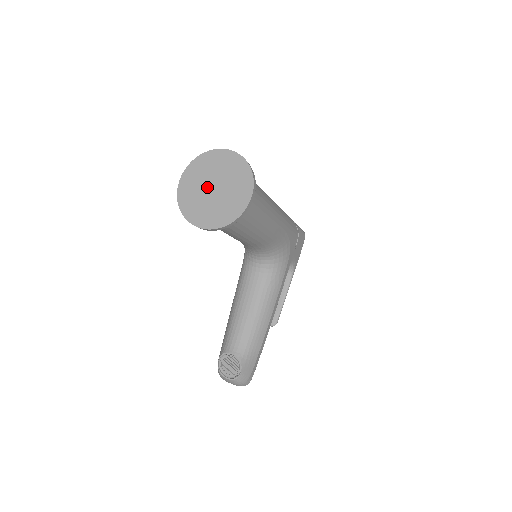
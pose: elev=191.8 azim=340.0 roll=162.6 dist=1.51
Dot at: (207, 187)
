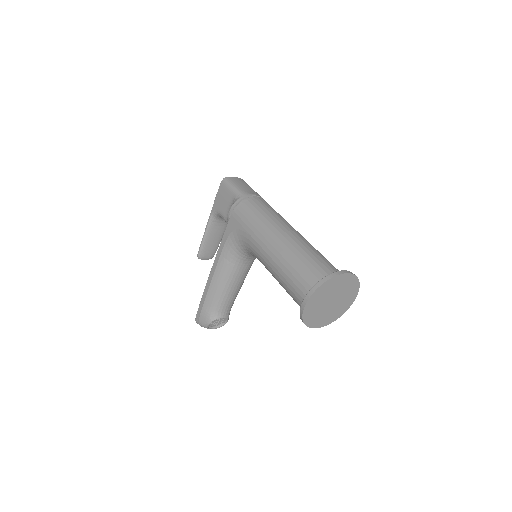
Dot at: (327, 302)
